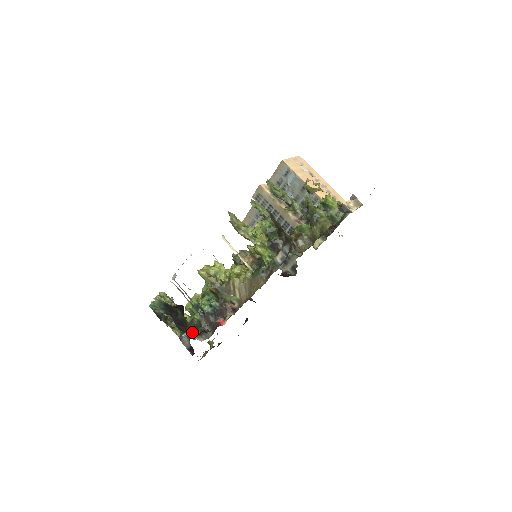
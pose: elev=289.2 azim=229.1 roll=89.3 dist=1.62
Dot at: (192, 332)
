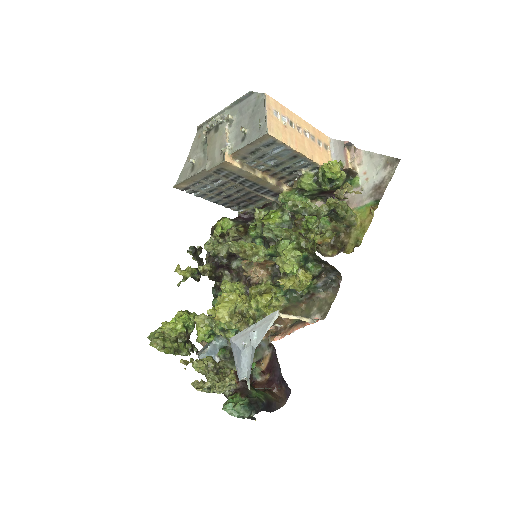
Dot at: (278, 400)
